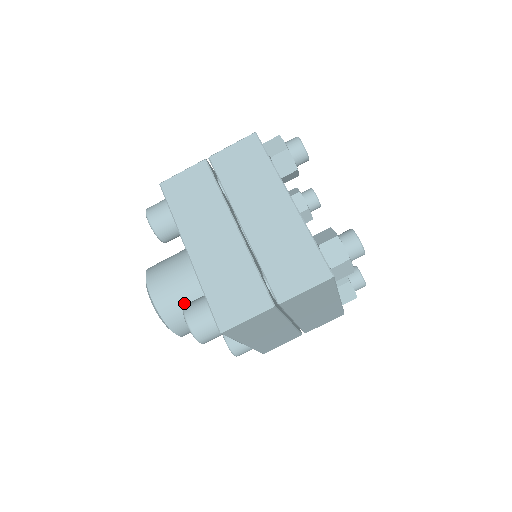
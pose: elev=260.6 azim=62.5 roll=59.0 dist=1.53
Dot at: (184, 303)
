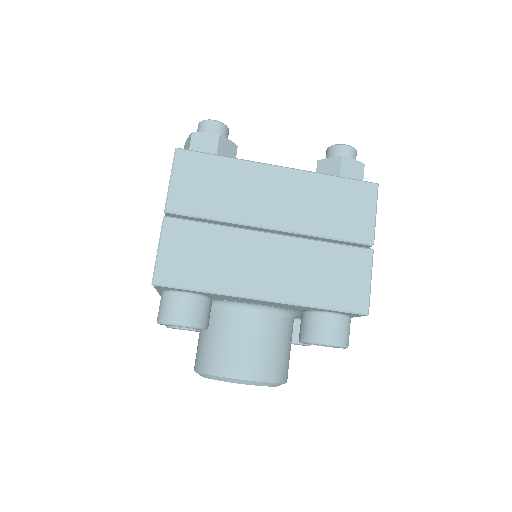
Dot at: (277, 349)
